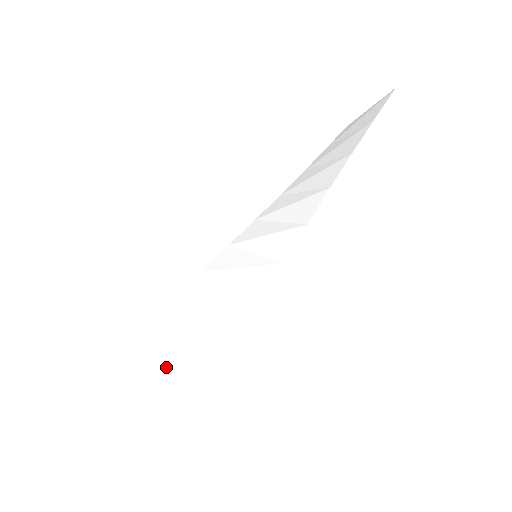
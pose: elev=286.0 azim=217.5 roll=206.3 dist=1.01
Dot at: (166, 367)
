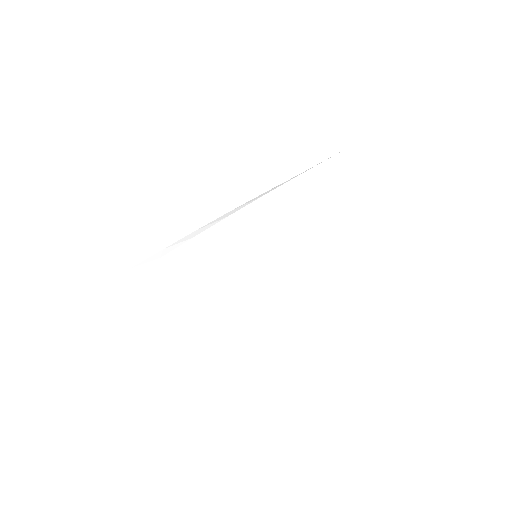
Dot at: (156, 314)
